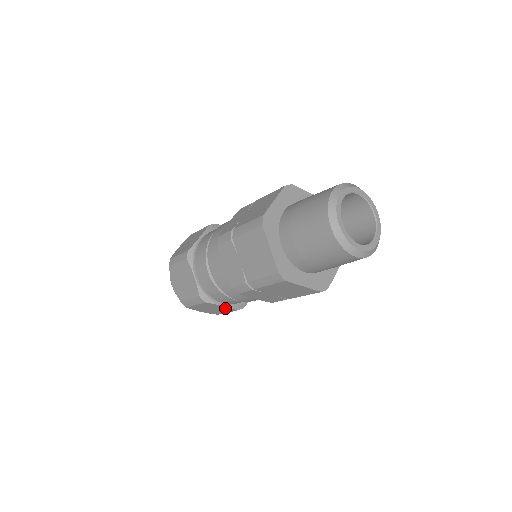
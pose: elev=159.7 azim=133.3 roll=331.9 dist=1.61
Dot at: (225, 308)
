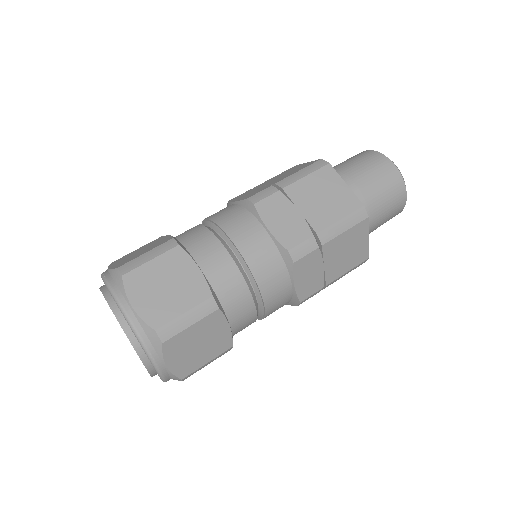
Dot at: (222, 338)
